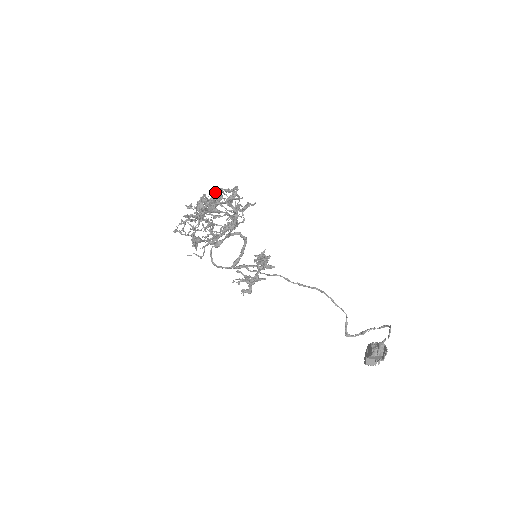
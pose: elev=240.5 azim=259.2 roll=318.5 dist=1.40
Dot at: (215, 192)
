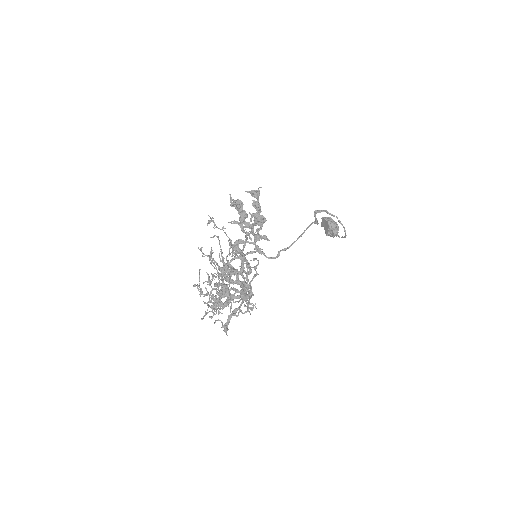
Dot at: (234, 315)
